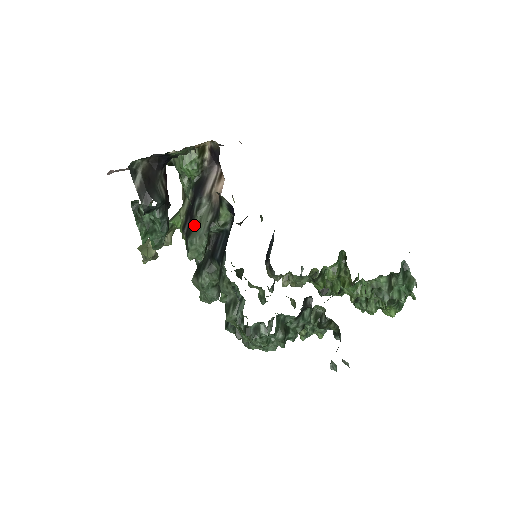
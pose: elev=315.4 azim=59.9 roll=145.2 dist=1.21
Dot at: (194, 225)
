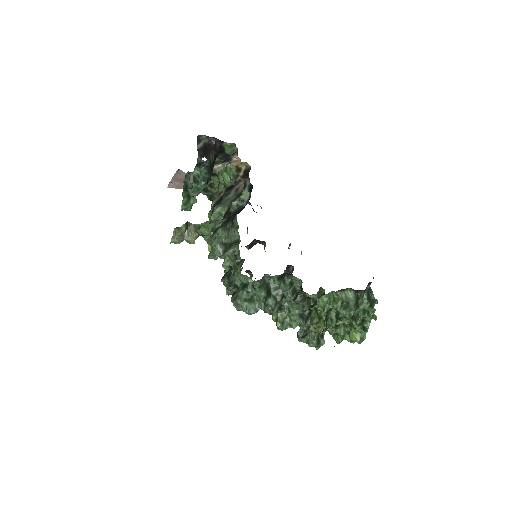
Dot at: (221, 202)
